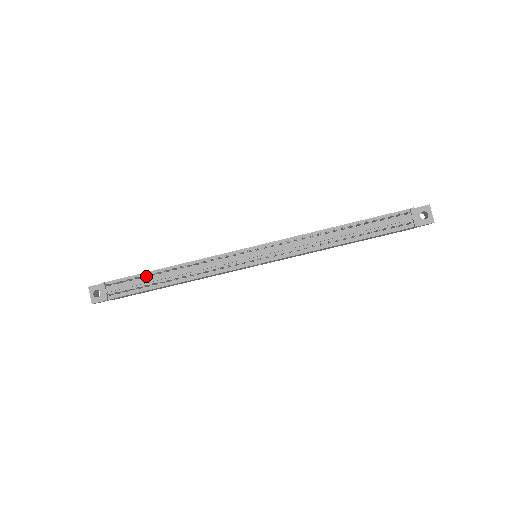
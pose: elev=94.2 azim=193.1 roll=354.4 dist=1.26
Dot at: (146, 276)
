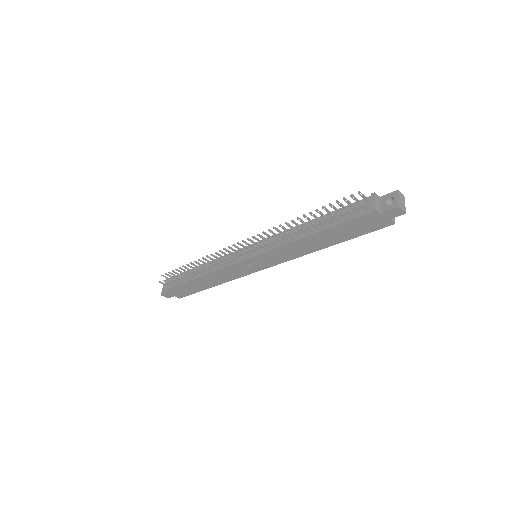
Dot at: (187, 271)
